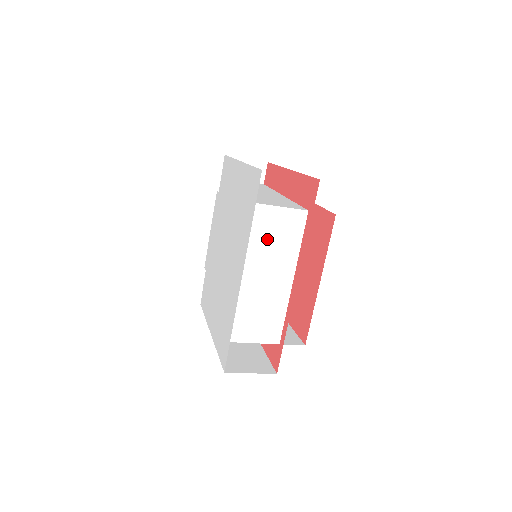
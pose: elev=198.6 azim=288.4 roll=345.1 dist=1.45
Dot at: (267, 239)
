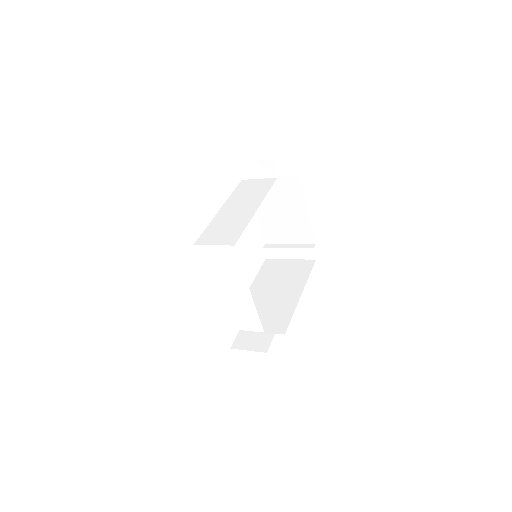
Dot at: (216, 267)
